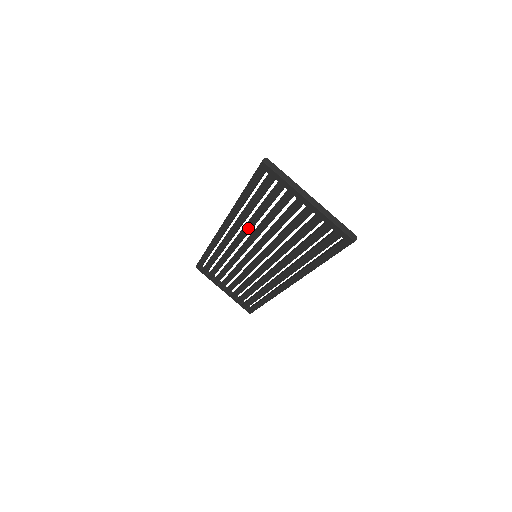
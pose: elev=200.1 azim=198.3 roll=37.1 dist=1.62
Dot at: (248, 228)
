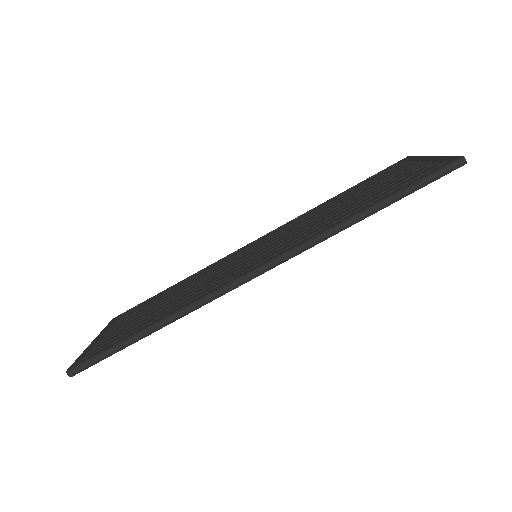
Dot at: (301, 221)
